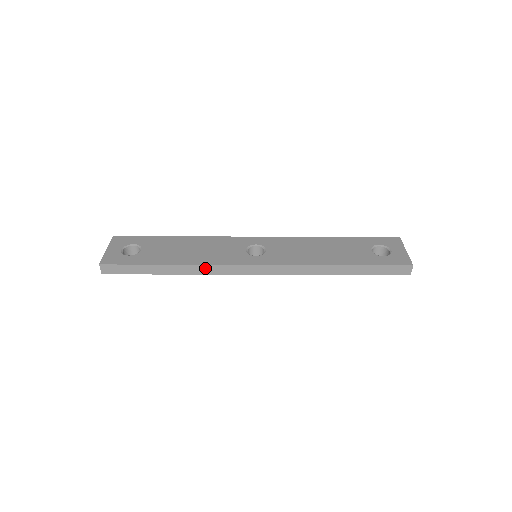
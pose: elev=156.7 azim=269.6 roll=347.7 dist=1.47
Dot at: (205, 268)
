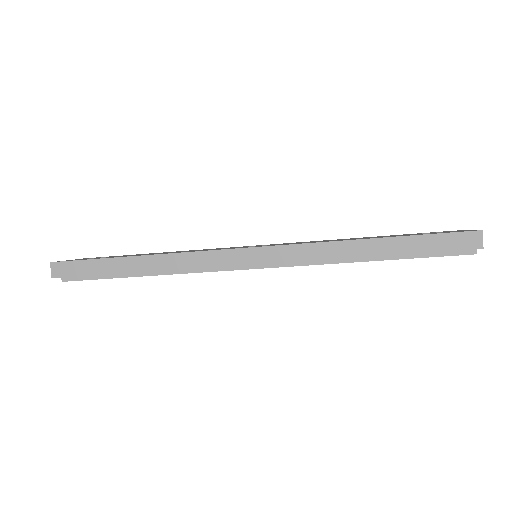
Dot at: (182, 258)
